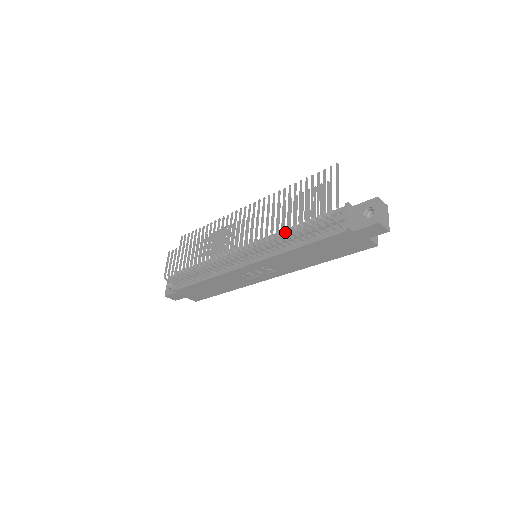
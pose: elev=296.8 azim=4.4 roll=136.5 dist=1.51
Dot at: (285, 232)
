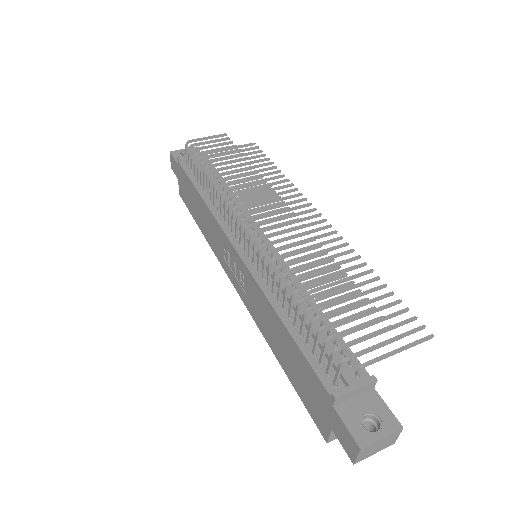
Dot at: occluded
